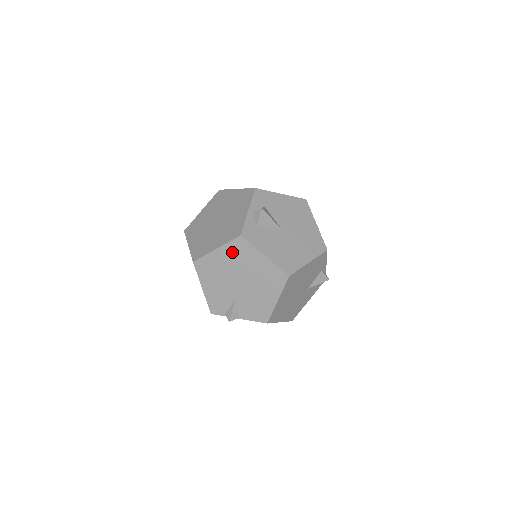
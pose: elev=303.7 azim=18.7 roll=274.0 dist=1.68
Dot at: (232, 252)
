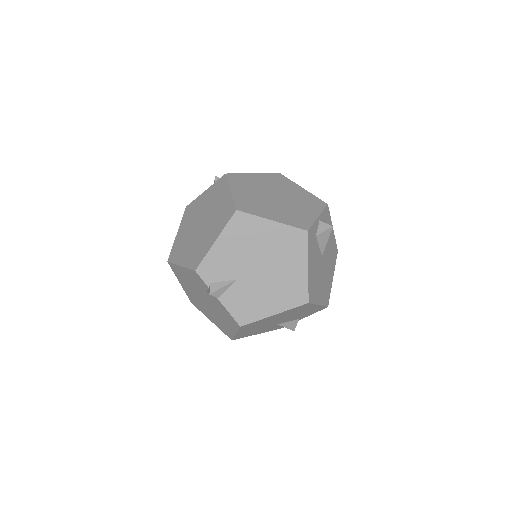
Dot at: (283, 237)
